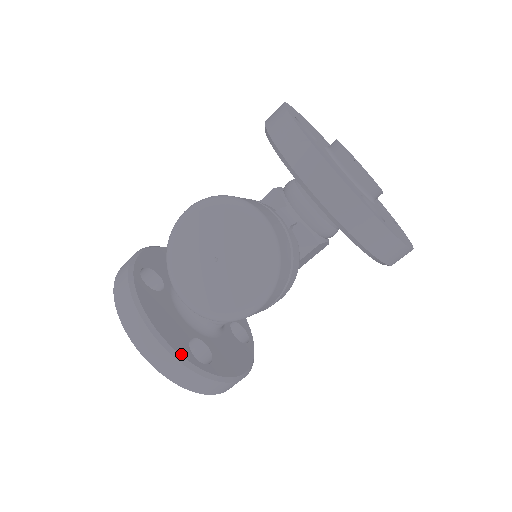
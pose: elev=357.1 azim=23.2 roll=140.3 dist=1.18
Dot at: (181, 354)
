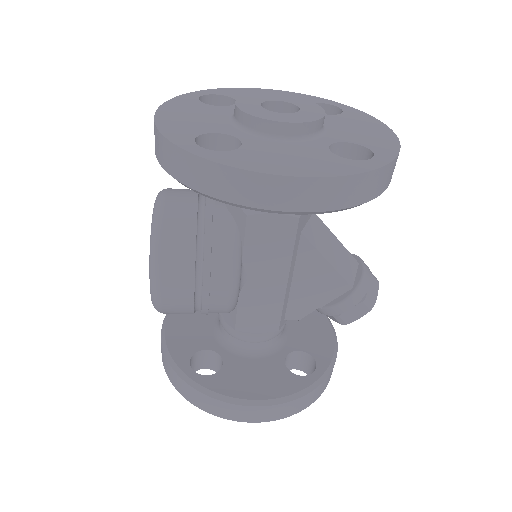
Dot at: (174, 357)
